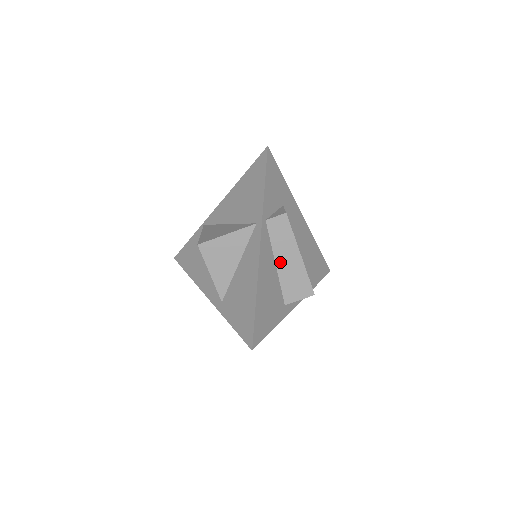
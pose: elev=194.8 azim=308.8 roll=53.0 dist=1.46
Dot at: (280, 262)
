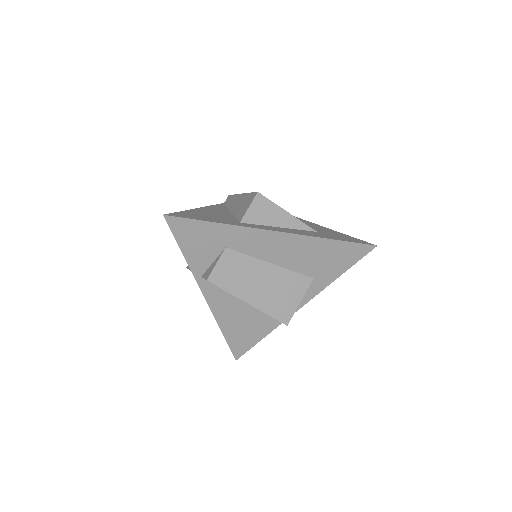
Dot at: occluded
